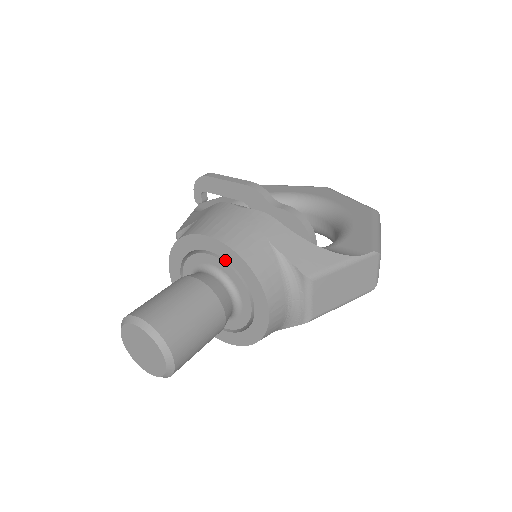
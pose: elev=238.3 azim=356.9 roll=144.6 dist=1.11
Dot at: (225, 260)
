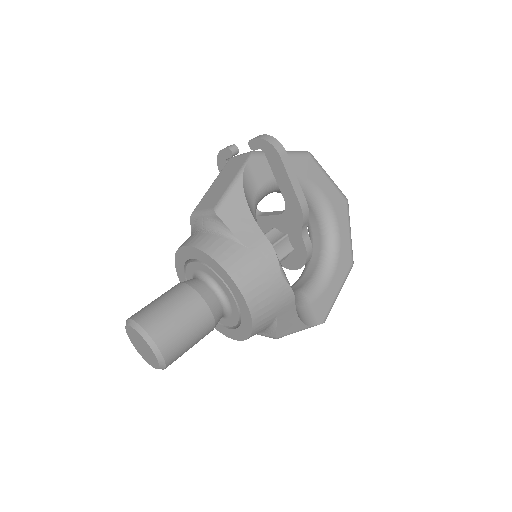
Dot at: (240, 308)
